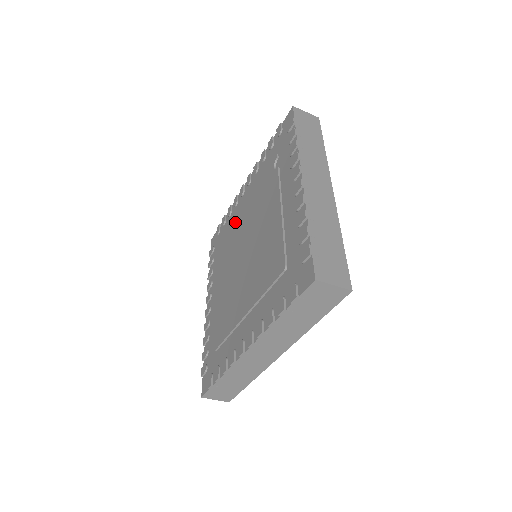
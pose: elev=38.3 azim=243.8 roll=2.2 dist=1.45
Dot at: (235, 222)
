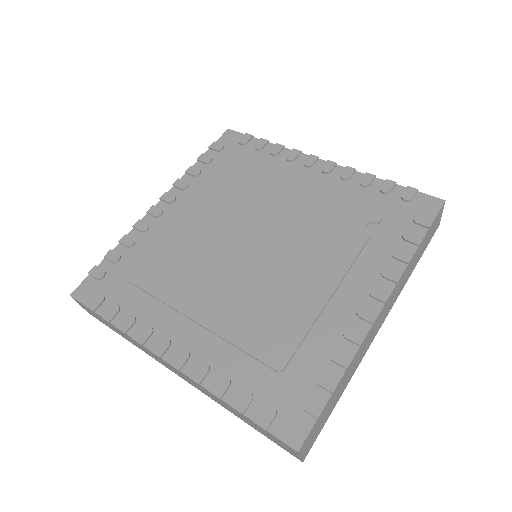
Dot at: (272, 182)
